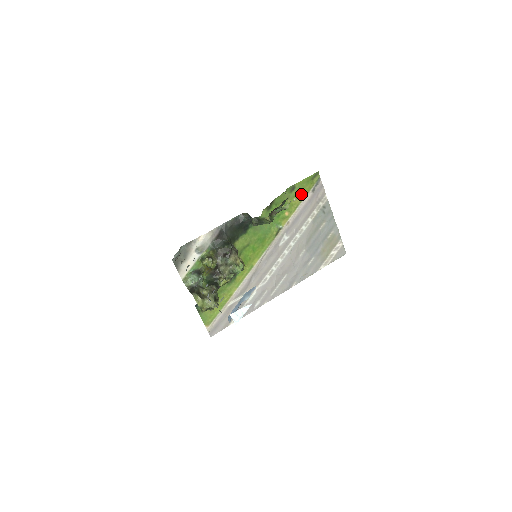
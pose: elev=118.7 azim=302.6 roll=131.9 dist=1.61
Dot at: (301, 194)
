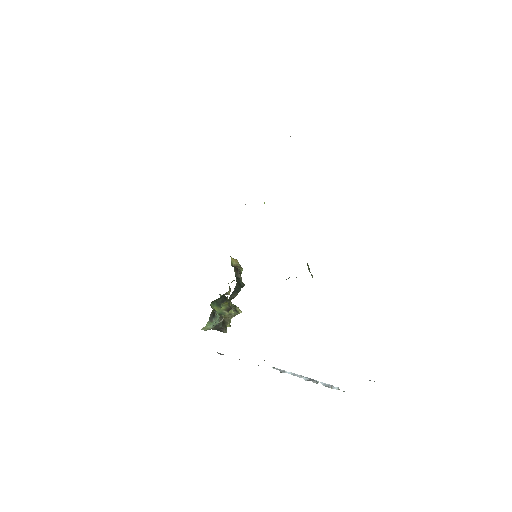
Dot at: occluded
